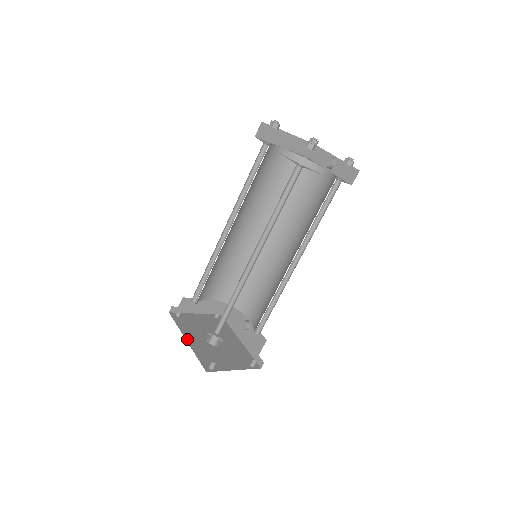
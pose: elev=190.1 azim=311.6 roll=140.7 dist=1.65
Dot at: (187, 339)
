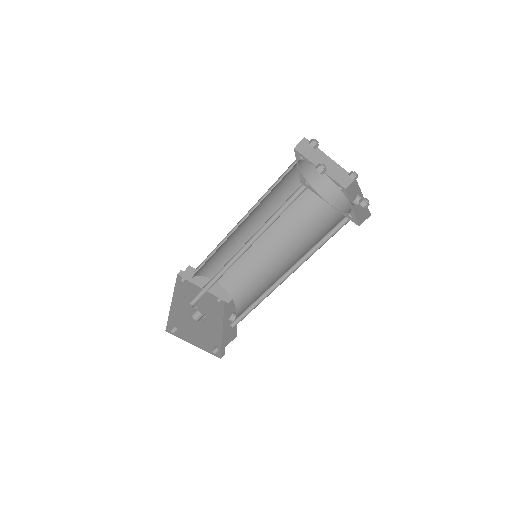
Dot at: (173, 300)
